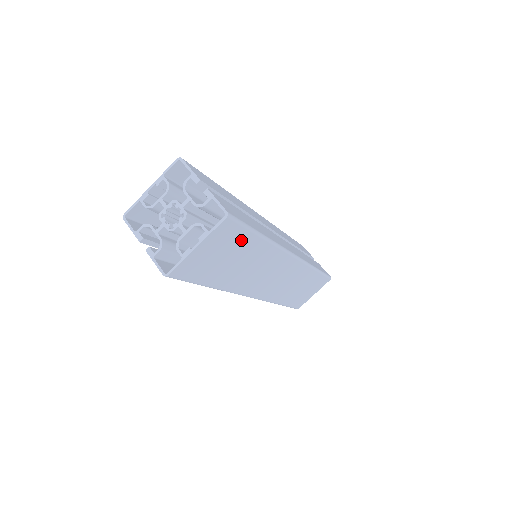
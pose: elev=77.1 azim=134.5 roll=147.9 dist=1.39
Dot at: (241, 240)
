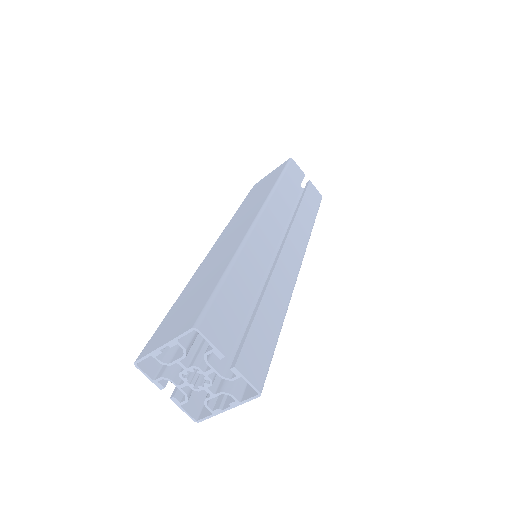
Dot at: occluded
